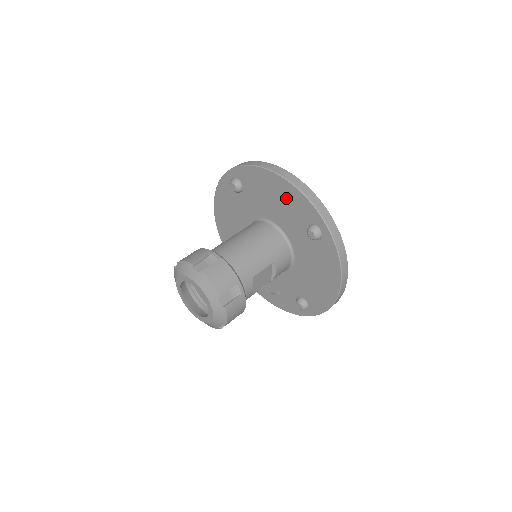
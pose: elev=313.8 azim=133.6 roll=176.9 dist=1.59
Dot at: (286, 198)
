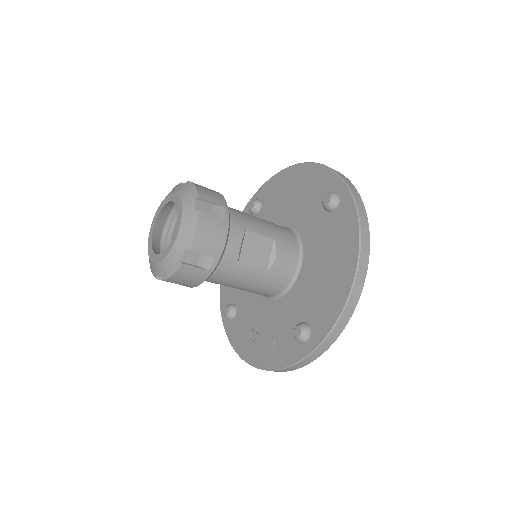
Dot at: (305, 184)
